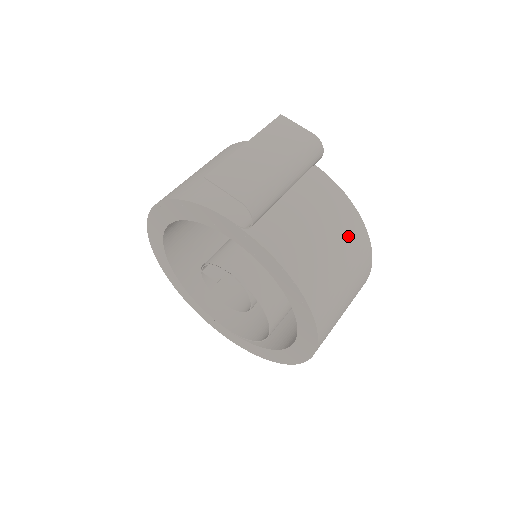
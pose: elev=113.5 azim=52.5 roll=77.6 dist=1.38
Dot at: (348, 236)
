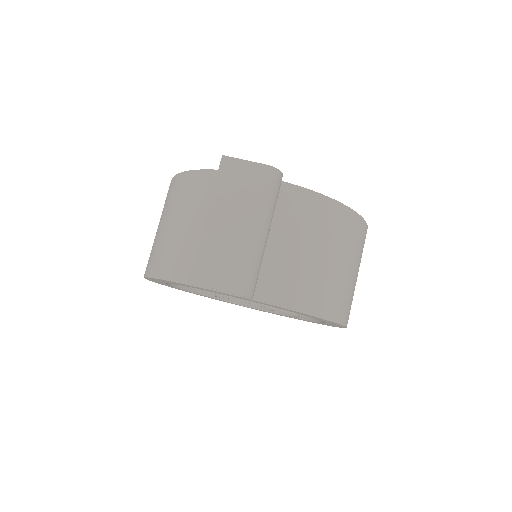
Dot at: (338, 232)
